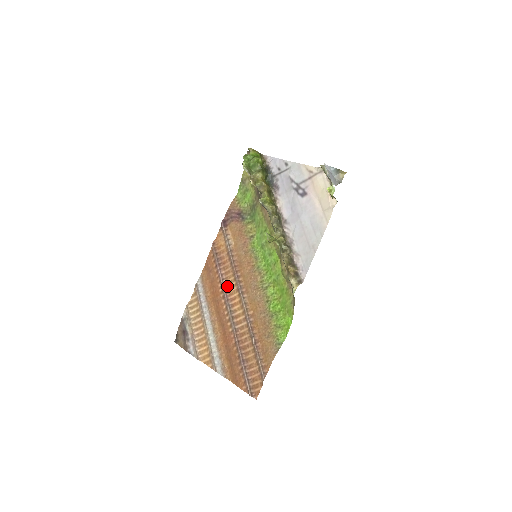
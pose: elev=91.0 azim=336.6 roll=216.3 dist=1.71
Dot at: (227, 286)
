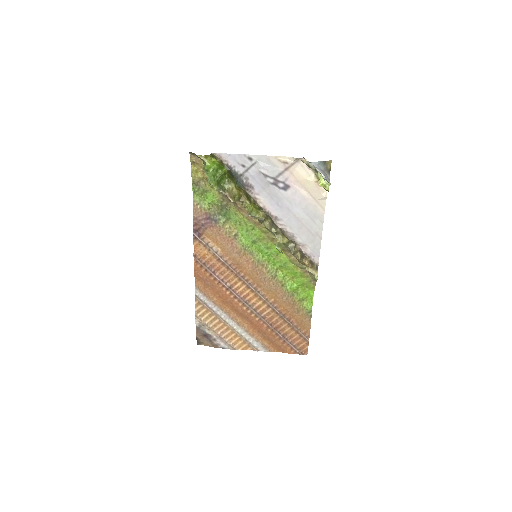
Dot at: (234, 288)
